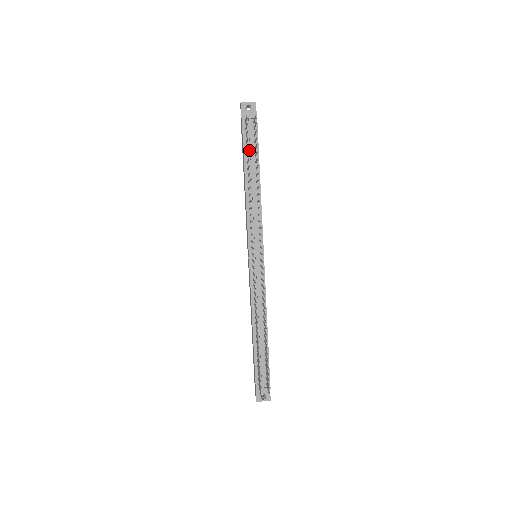
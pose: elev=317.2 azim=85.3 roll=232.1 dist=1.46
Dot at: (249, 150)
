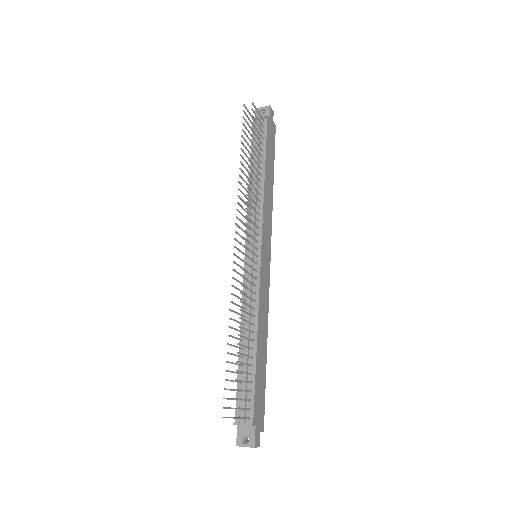
Dot at: (257, 147)
